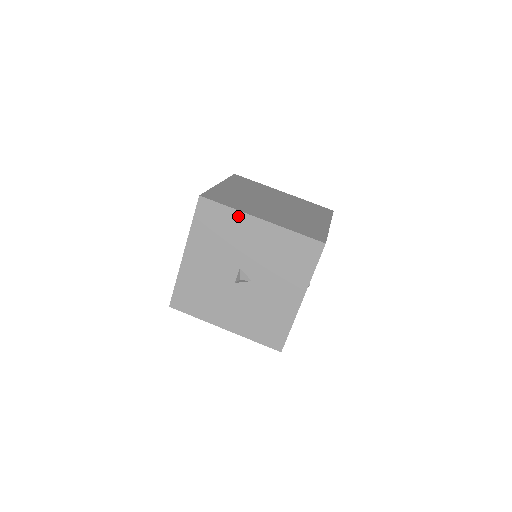
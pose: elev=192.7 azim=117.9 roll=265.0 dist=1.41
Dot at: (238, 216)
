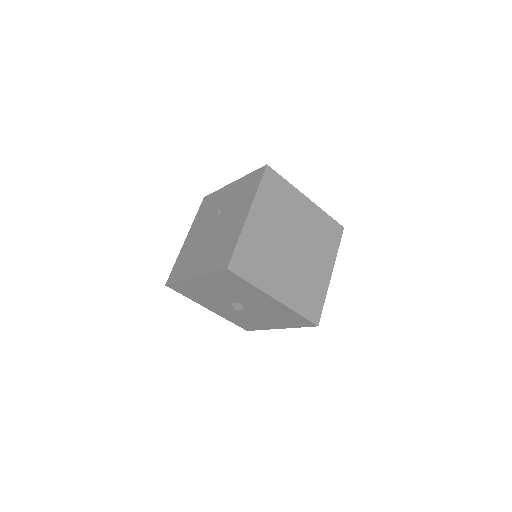
Dot at: (256, 290)
